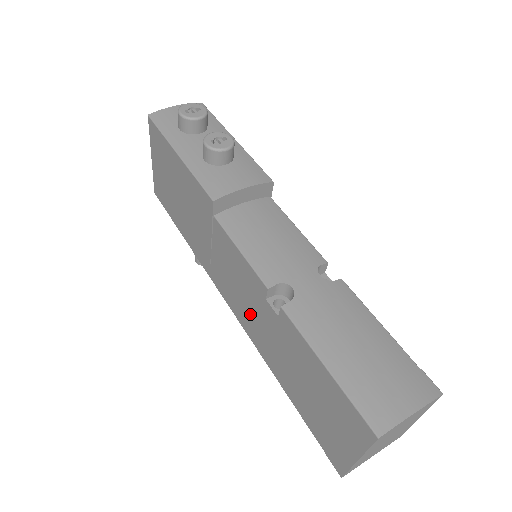
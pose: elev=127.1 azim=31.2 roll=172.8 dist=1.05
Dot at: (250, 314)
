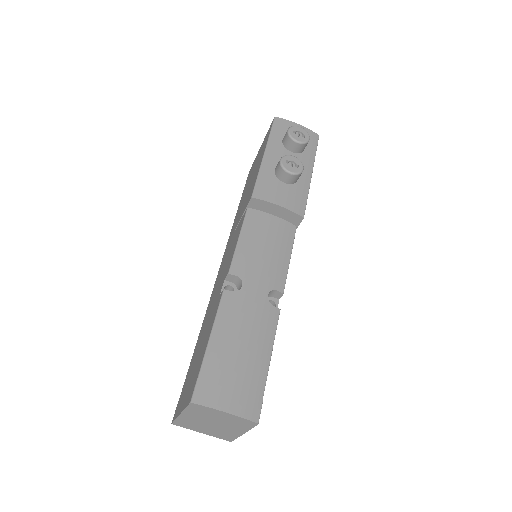
Dot at: (217, 286)
